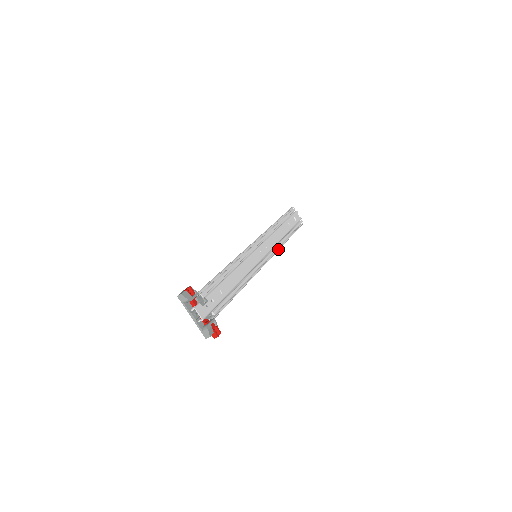
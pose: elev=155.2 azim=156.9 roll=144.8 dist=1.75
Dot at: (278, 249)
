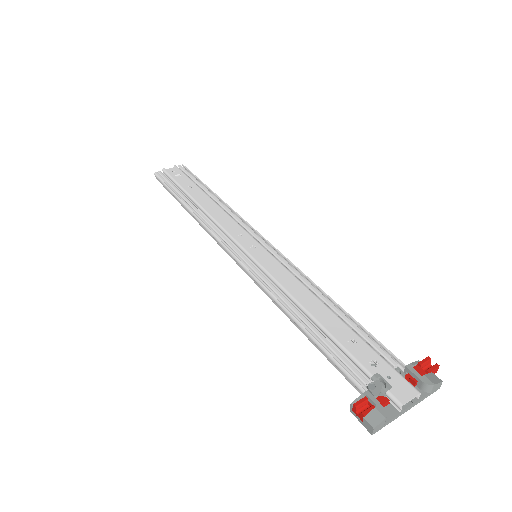
Dot at: (238, 216)
